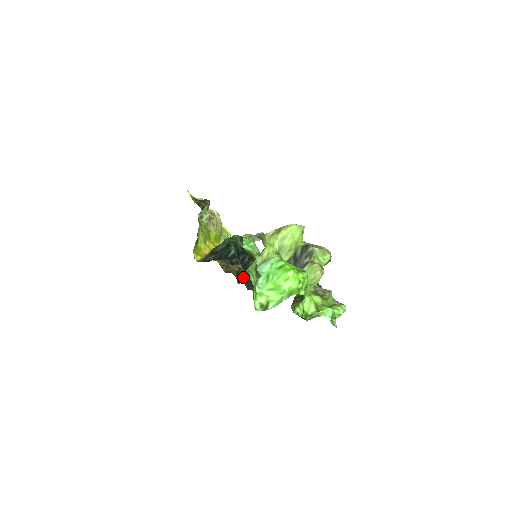
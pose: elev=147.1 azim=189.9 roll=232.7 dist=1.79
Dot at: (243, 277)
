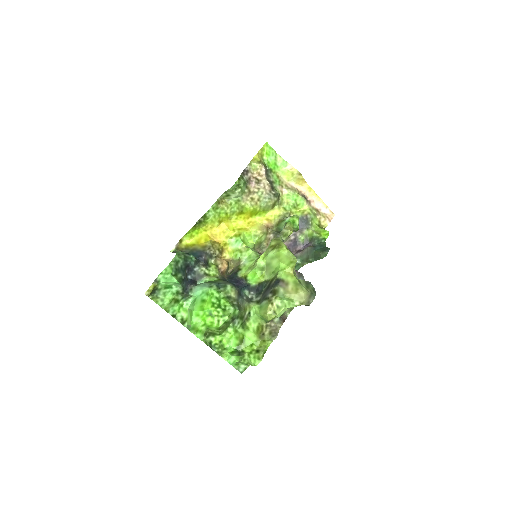
Dot at: (223, 274)
